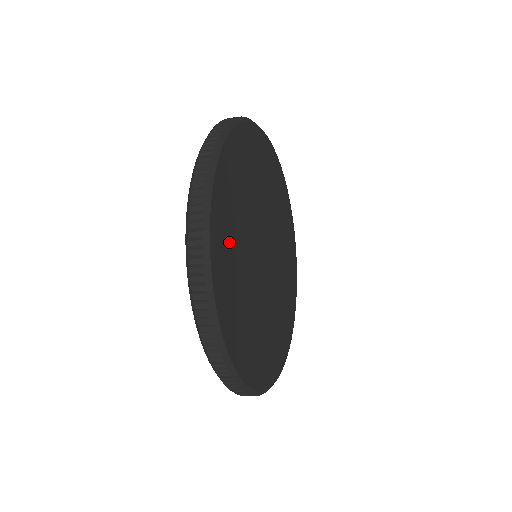
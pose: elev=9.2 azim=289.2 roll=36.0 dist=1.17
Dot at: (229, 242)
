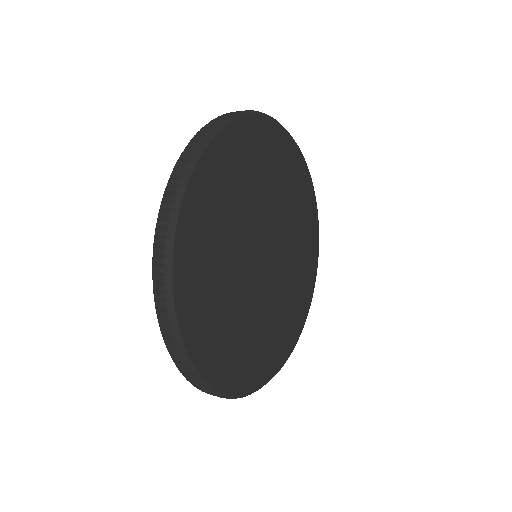
Dot at: (228, 179)
